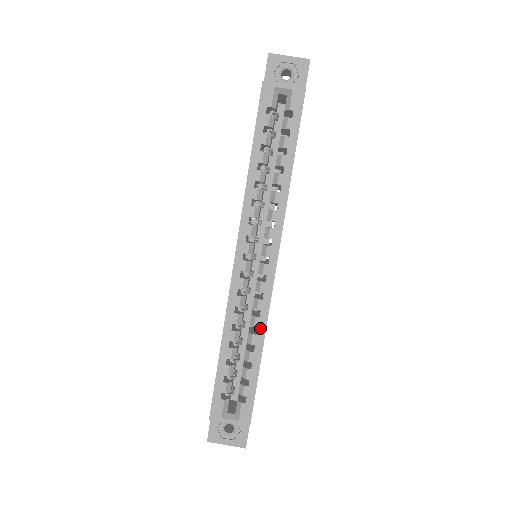
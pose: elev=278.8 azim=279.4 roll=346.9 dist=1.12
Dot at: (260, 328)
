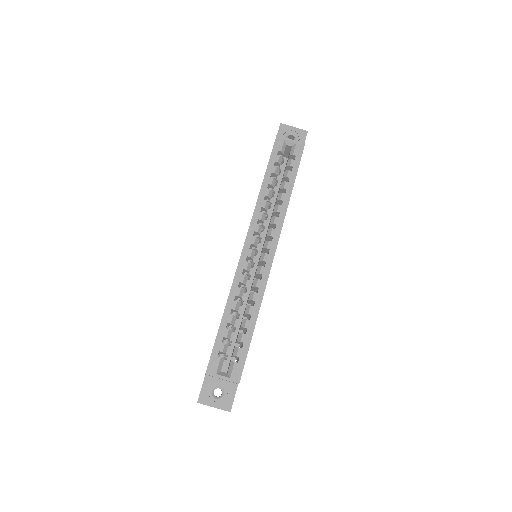
Dot at: (257, 301)
